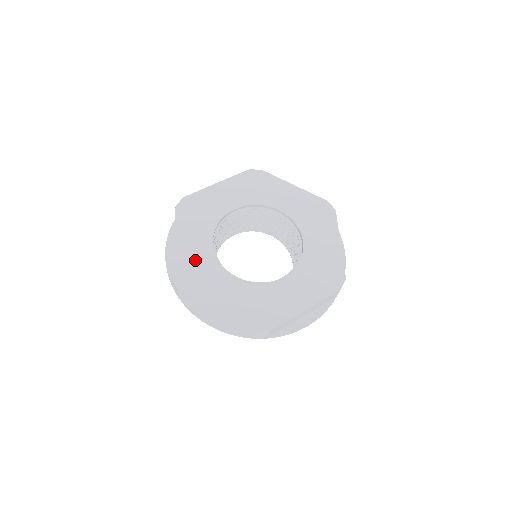
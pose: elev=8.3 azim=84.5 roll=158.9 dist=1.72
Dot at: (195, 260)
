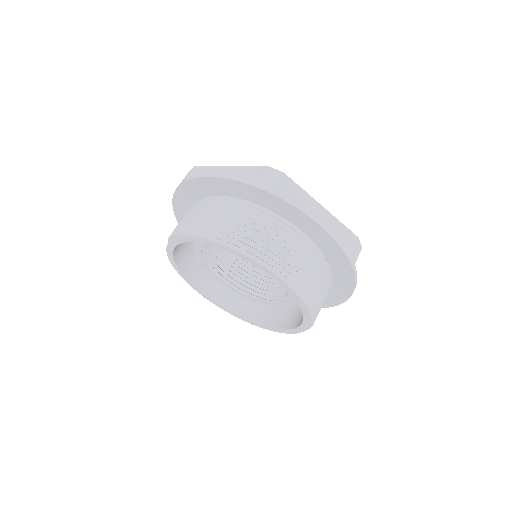
Dot at: occluded
